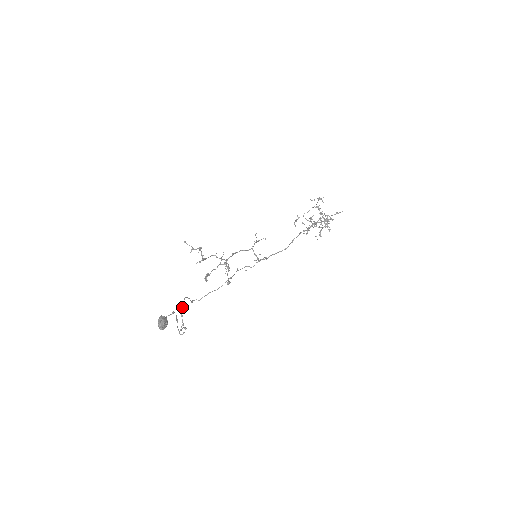
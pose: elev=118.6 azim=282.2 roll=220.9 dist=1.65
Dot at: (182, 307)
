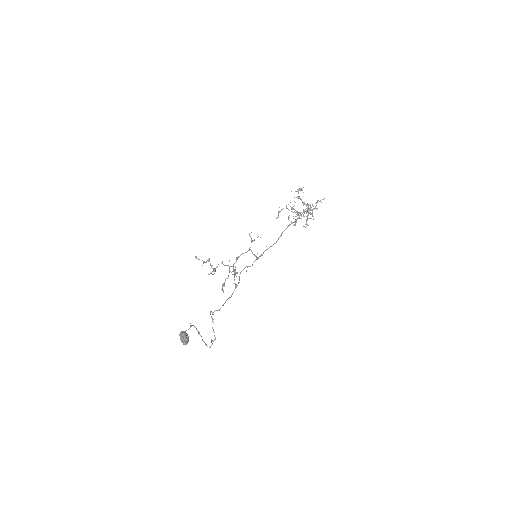
Dot at: occluded
